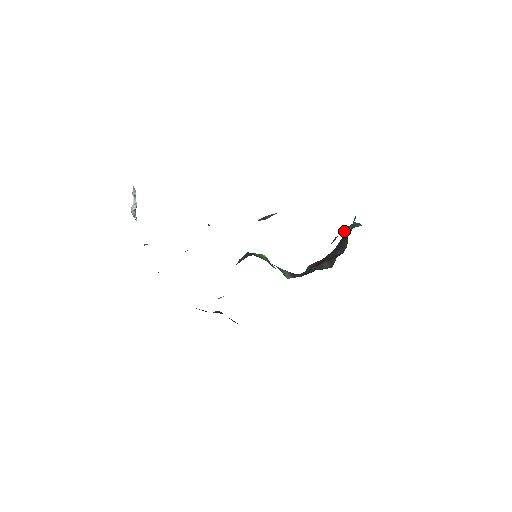
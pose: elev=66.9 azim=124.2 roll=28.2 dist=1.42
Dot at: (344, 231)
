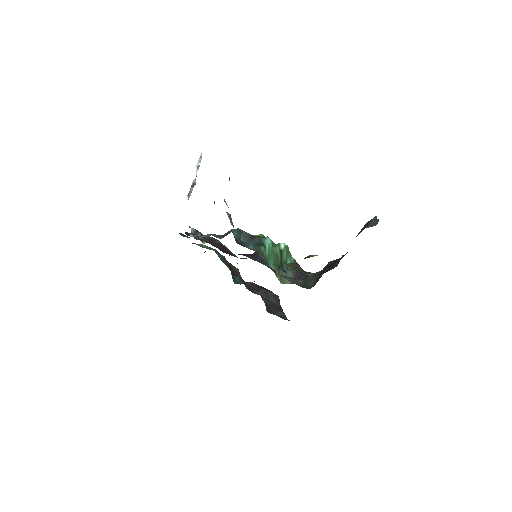
Dot at: (363, 227)
